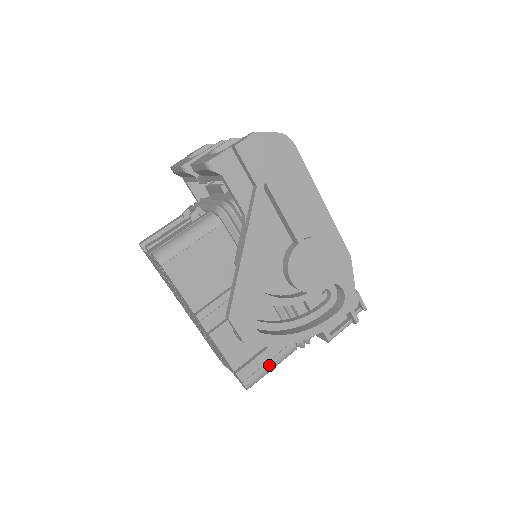
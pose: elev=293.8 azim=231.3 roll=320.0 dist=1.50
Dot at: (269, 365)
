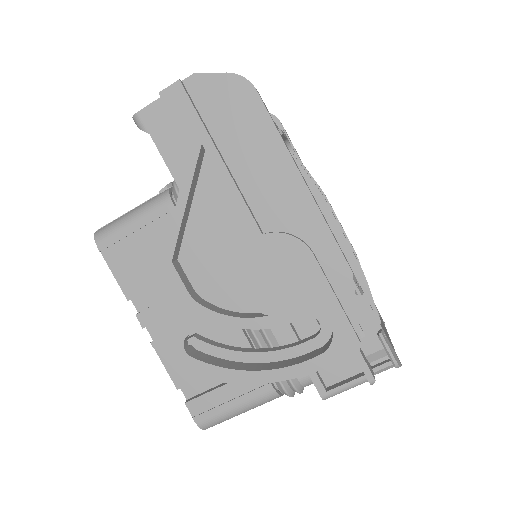
Dot at: (232, 406)
